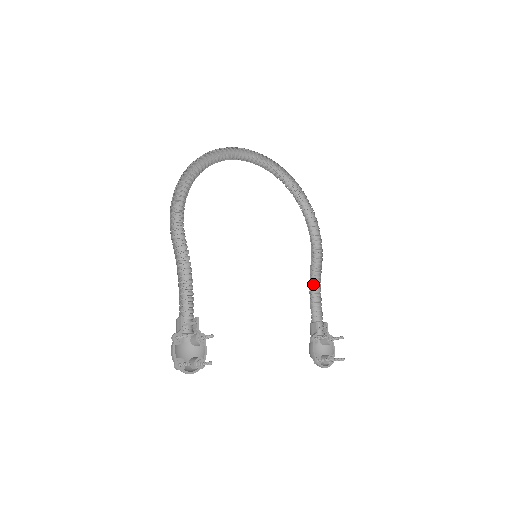
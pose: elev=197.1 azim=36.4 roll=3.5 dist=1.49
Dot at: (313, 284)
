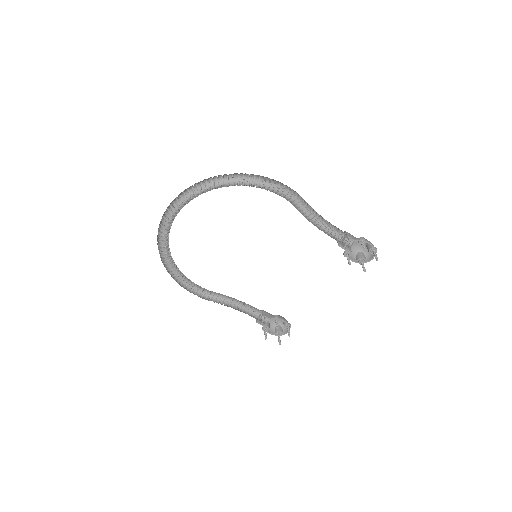
Dot at: (315, 214)
